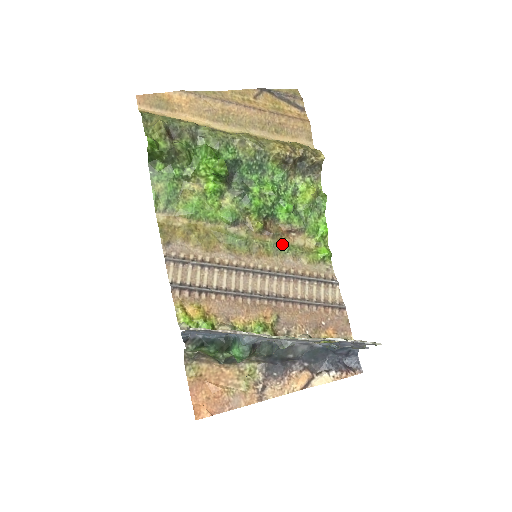
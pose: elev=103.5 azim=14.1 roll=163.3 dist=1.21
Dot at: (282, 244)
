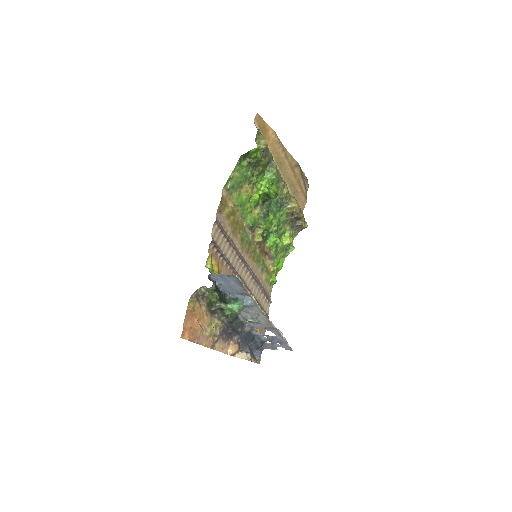
Dot at: (261, 258)
